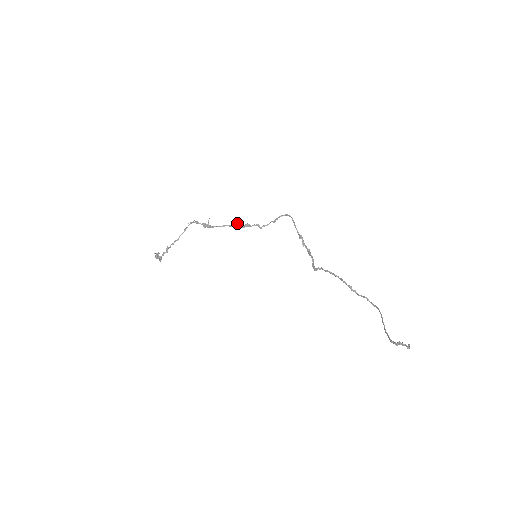
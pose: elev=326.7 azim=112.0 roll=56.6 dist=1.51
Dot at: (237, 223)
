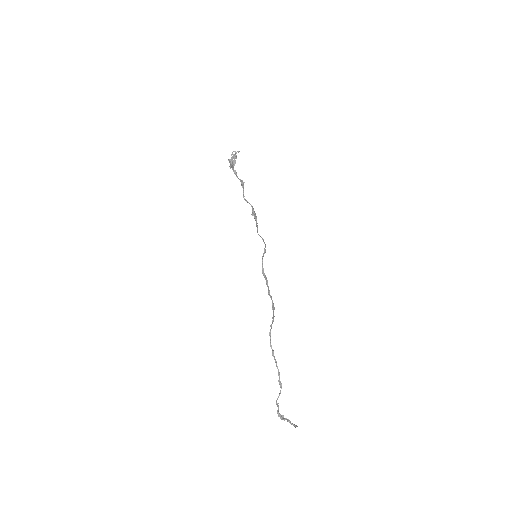
Dot at: (252, 213)
